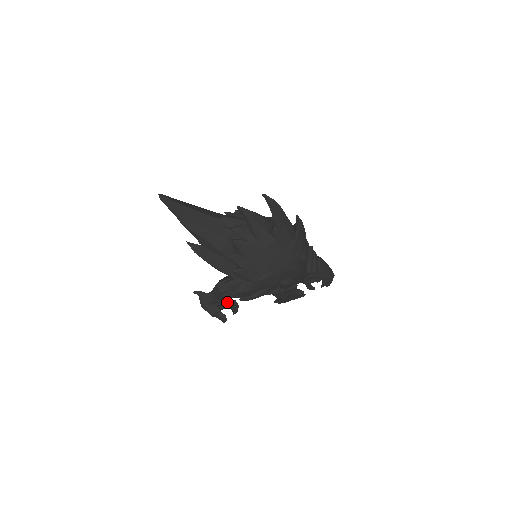
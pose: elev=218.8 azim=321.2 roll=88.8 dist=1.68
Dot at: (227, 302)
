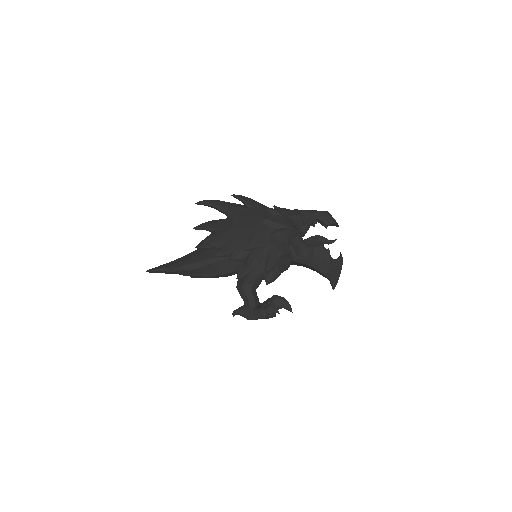
Dot at: (268, 301)
